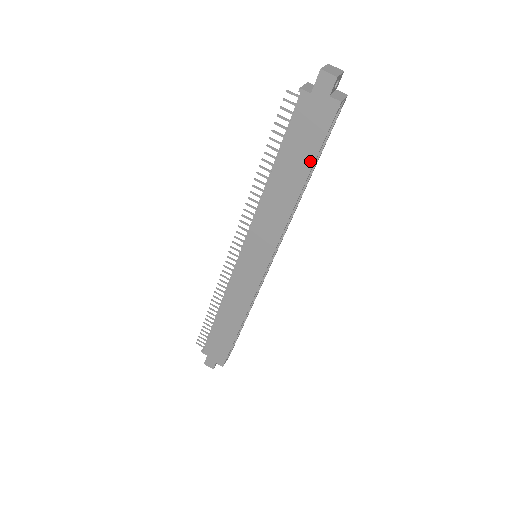
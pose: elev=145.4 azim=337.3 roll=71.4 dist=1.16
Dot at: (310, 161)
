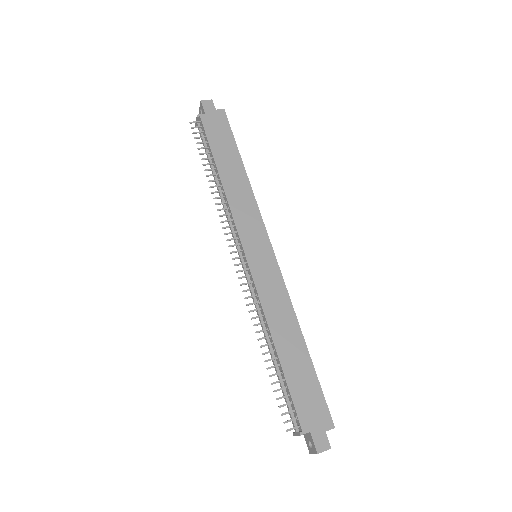
Dot at: (234, 148)
